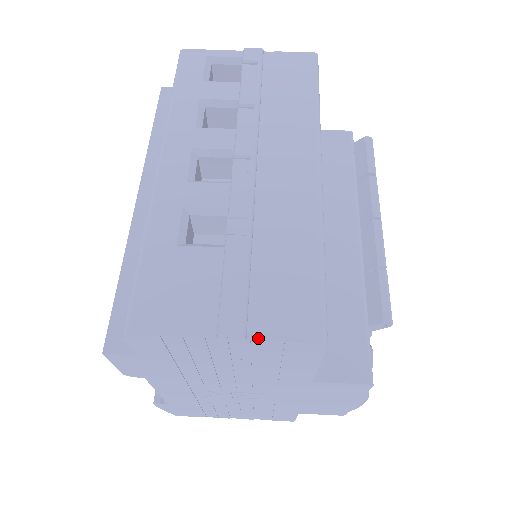
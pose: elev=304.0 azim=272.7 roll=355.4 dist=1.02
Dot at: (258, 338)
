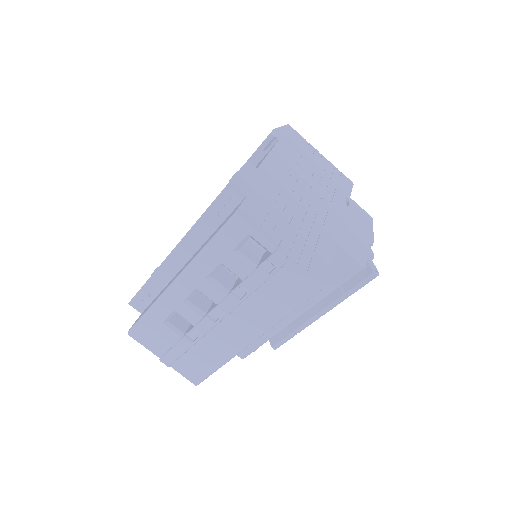
Dot at: (174, 369)
